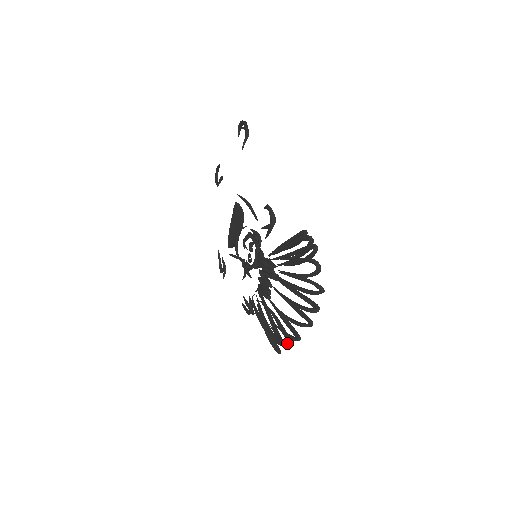
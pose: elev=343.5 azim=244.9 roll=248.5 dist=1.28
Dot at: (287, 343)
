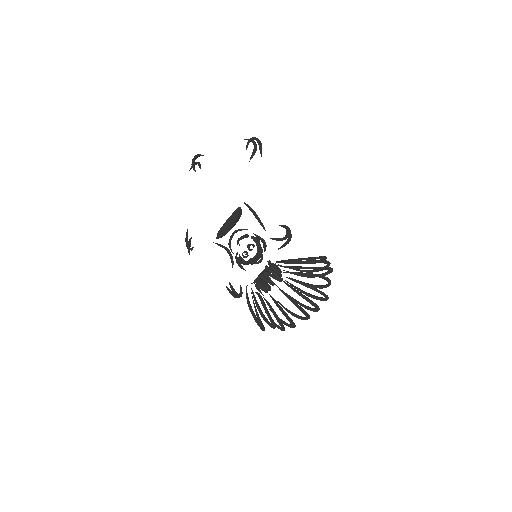
Dot at: (281, 328)
